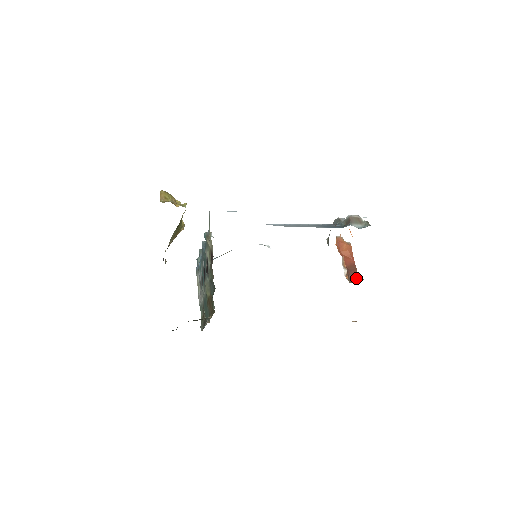
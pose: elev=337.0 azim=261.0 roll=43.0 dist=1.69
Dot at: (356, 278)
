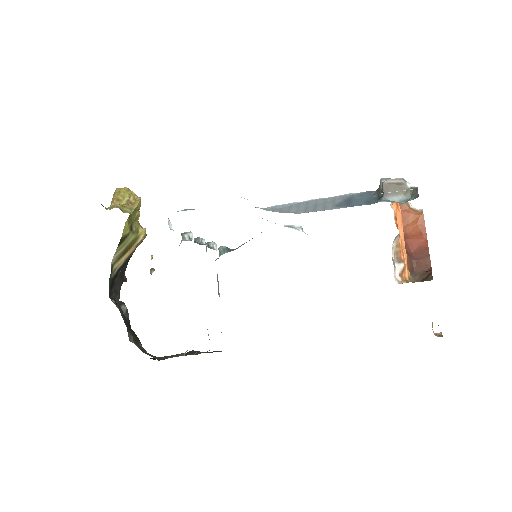
Dot at: (426, 273)
